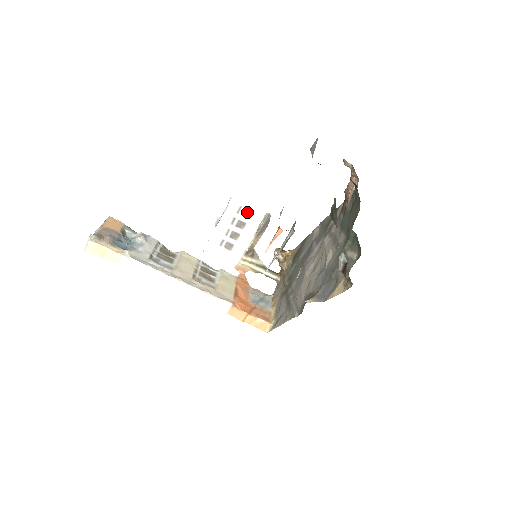
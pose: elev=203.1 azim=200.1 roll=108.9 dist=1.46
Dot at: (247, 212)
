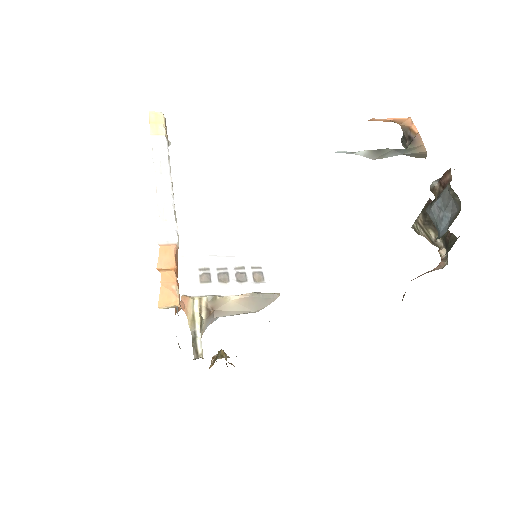
Dot at: (260, 276)
